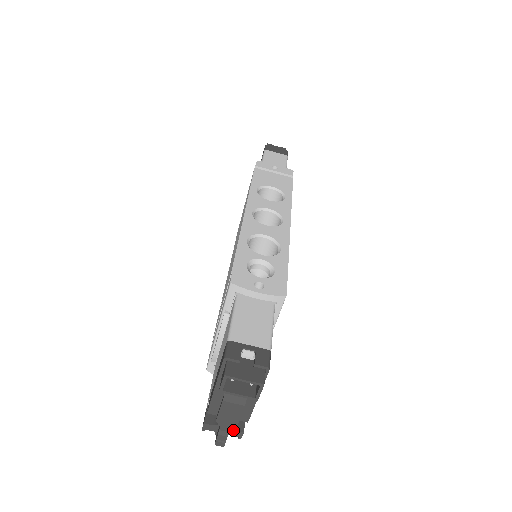
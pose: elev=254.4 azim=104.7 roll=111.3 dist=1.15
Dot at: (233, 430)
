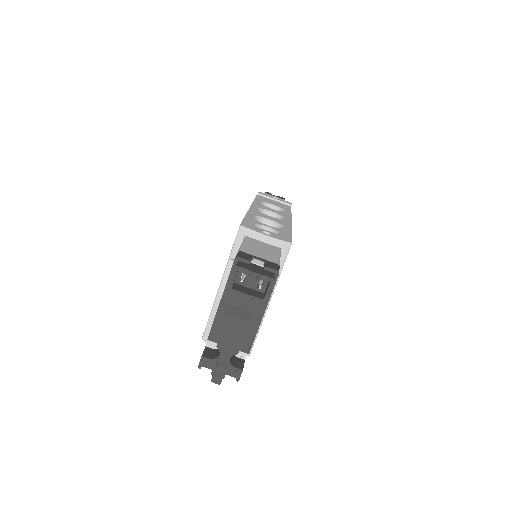
Dot at: (232, 367)
